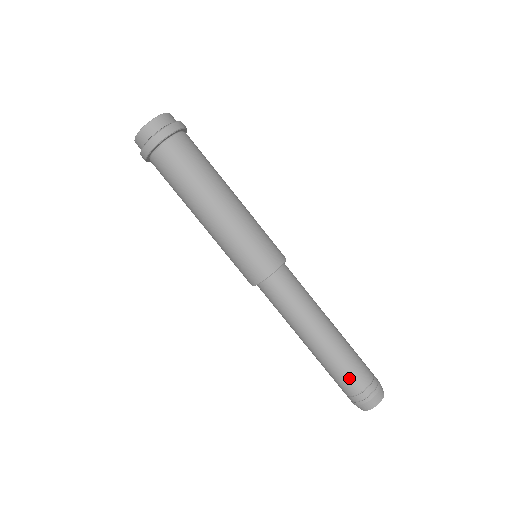
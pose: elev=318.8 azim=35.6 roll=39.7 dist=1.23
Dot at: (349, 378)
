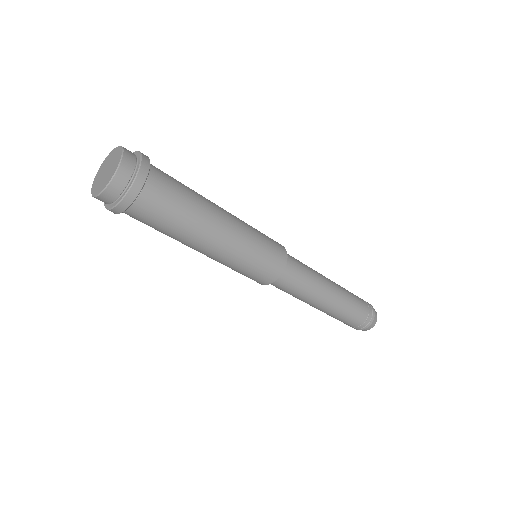
Dot at: (346, 322)
